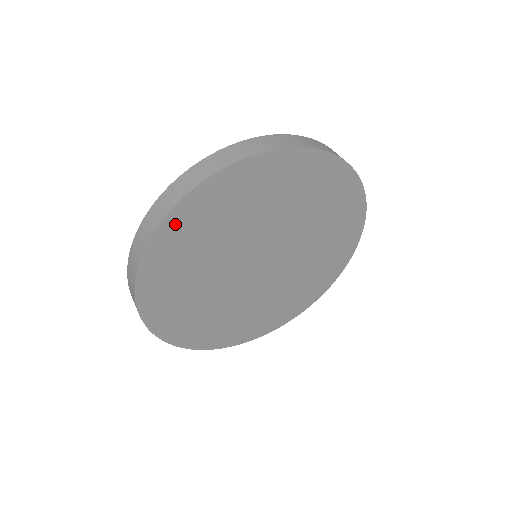
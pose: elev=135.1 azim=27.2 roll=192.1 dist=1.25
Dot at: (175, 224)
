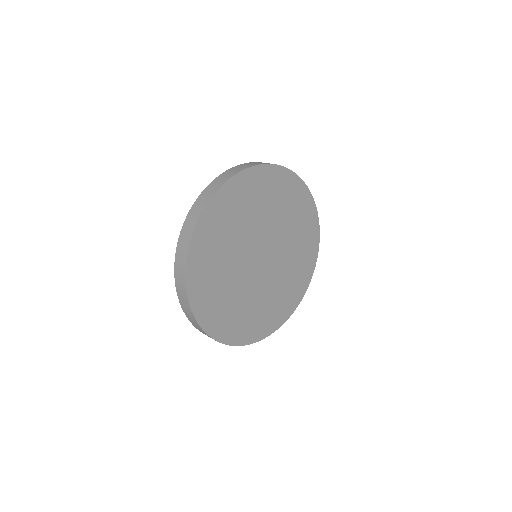
Dot at: (211, 213)
